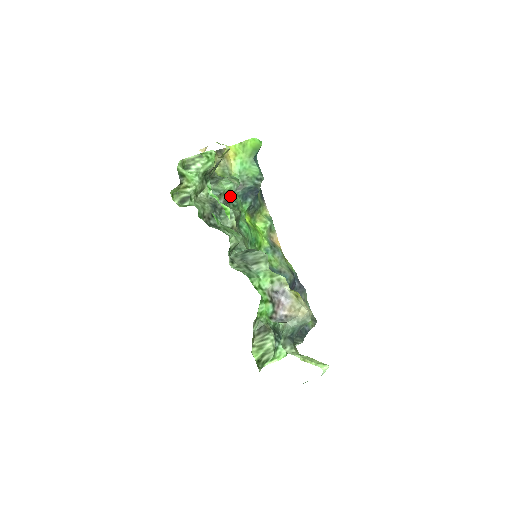
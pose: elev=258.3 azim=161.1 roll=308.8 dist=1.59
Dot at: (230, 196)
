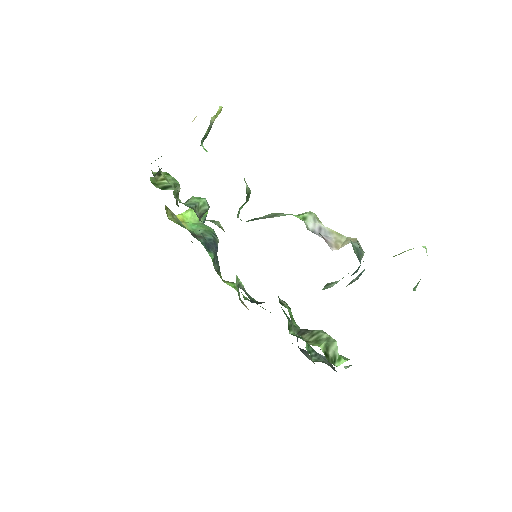
Dot at: occluded
